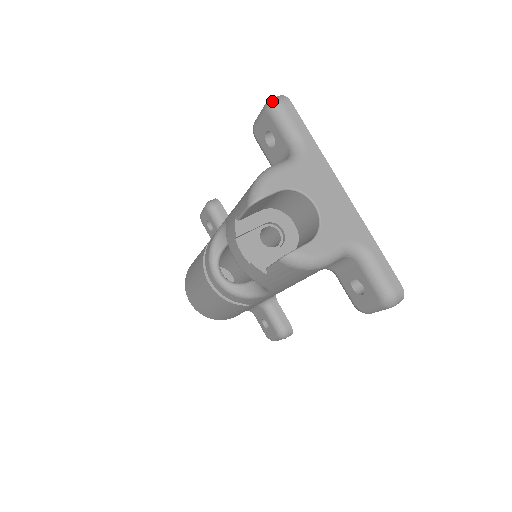
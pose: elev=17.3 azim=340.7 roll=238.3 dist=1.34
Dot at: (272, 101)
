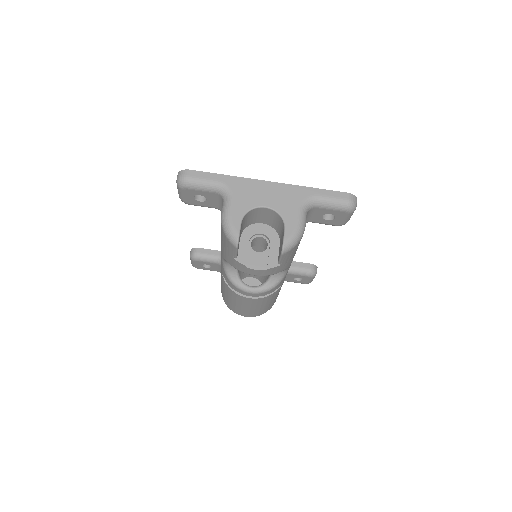
Dot at: (180, 181)
